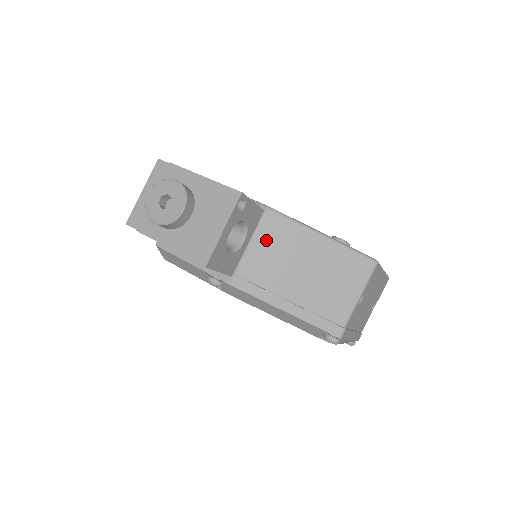
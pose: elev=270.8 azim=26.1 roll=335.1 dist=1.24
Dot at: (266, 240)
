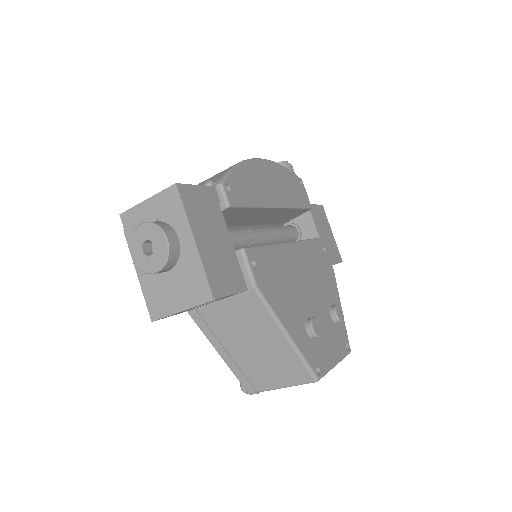
Dot at: (236, 306)
